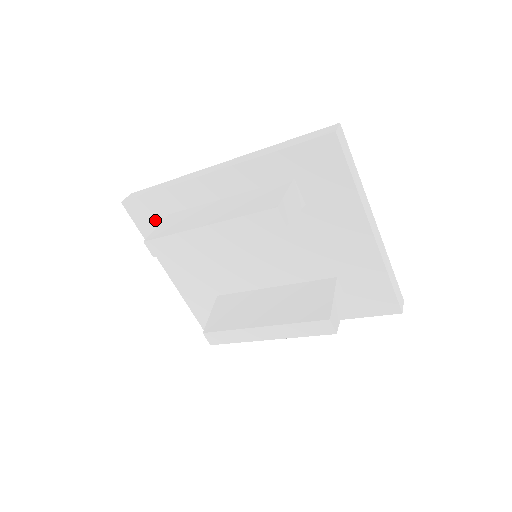
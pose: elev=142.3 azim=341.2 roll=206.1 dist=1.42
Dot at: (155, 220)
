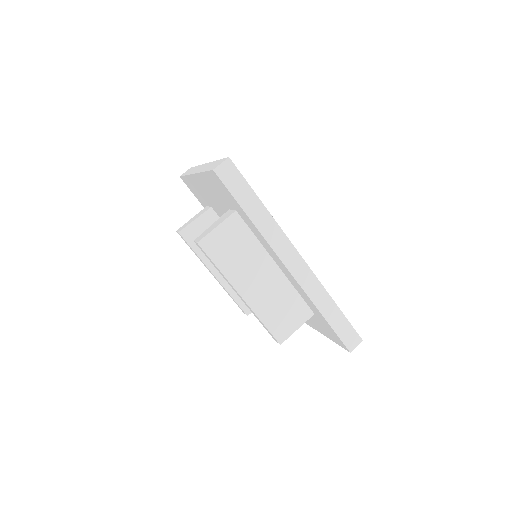
Dot at: (224, 194)
